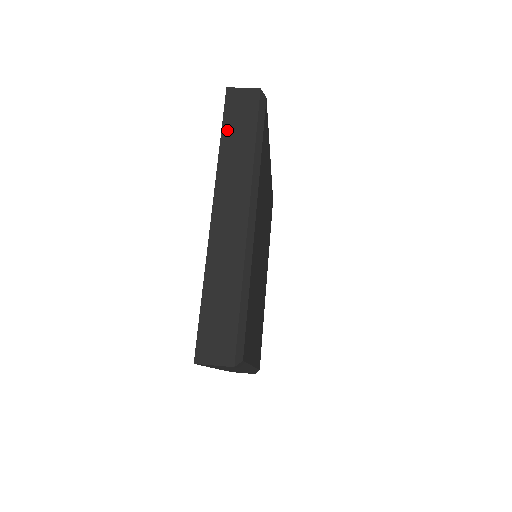
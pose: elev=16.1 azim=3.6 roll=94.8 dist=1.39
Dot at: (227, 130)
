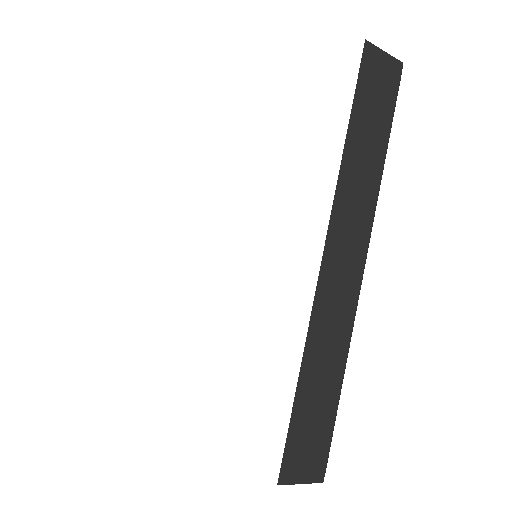
Dot at: (357, 118)
